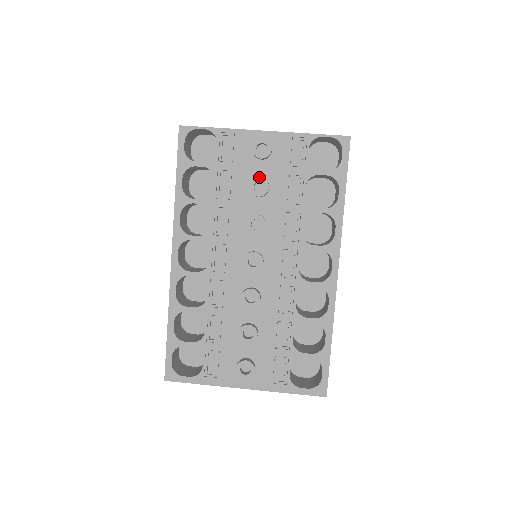
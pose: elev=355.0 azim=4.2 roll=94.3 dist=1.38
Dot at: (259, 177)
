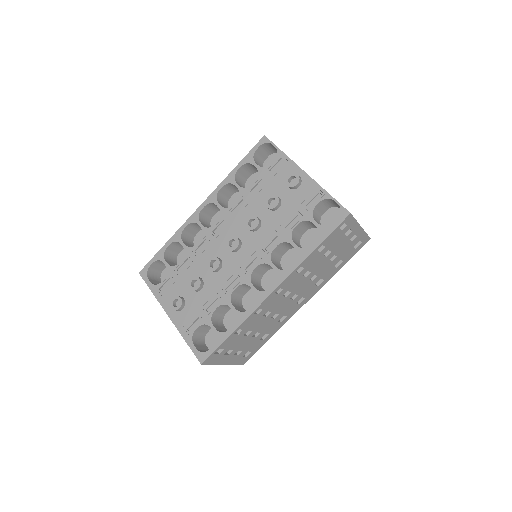
Dot at: (277, 196)
